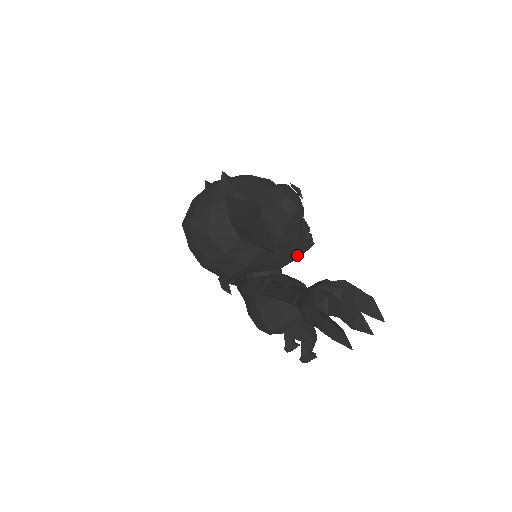
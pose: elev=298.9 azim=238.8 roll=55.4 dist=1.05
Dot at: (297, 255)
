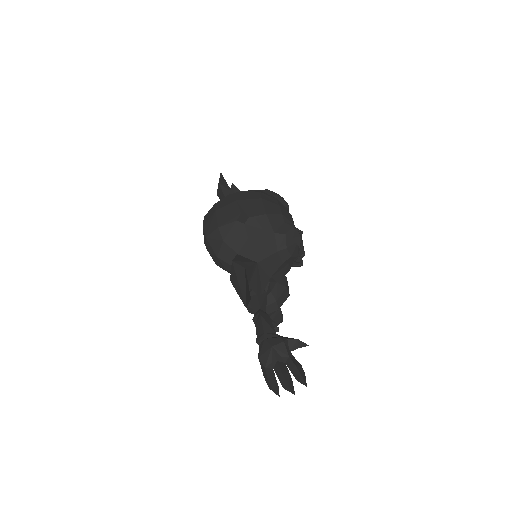
Dot at: occluded
